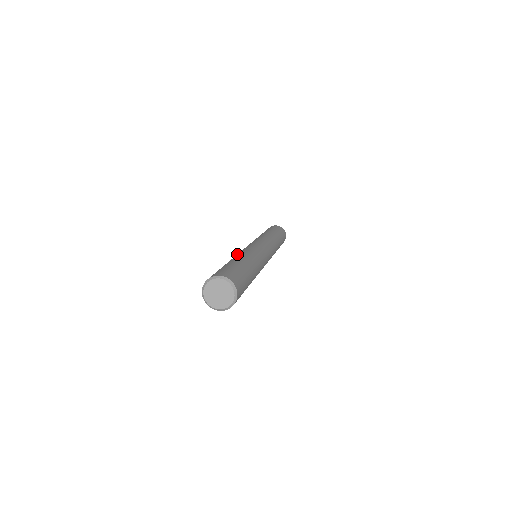
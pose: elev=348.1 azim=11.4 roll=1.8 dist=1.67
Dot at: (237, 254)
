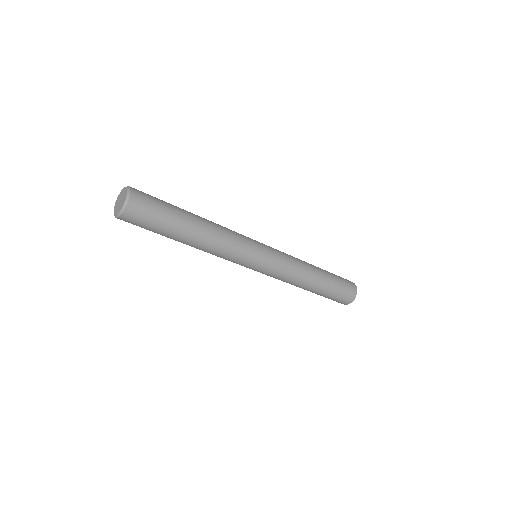
Dot at: occluded
